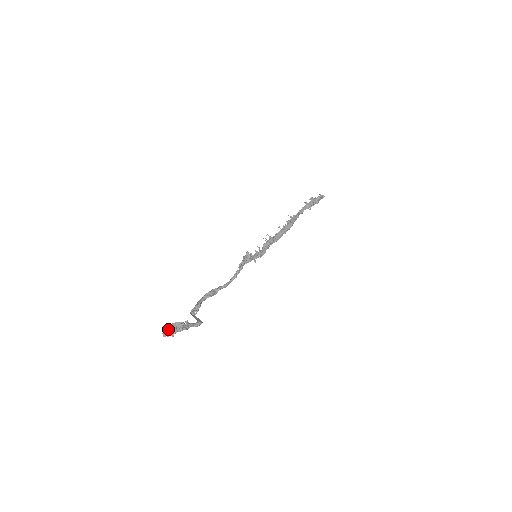
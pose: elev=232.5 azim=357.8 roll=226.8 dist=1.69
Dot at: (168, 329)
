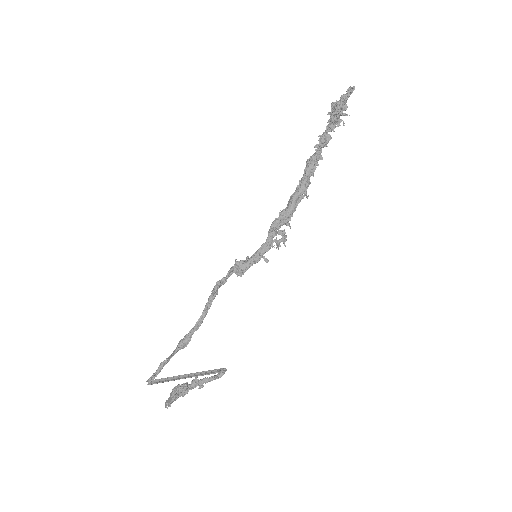
Dot at: (170, 396)
